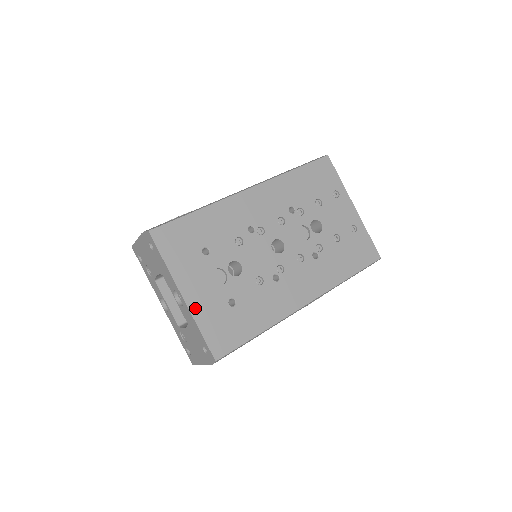
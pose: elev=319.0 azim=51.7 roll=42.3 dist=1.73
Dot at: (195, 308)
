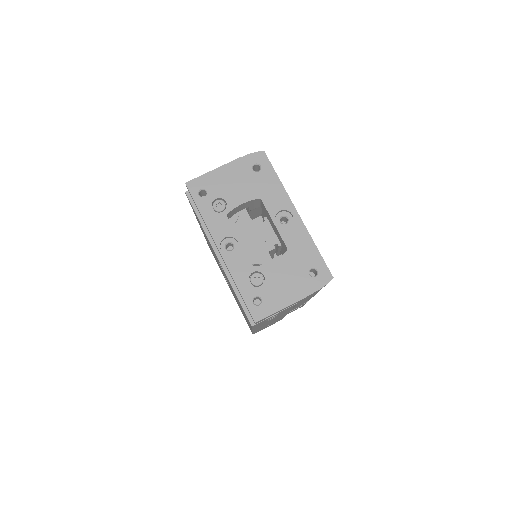
Dot at: occluded
